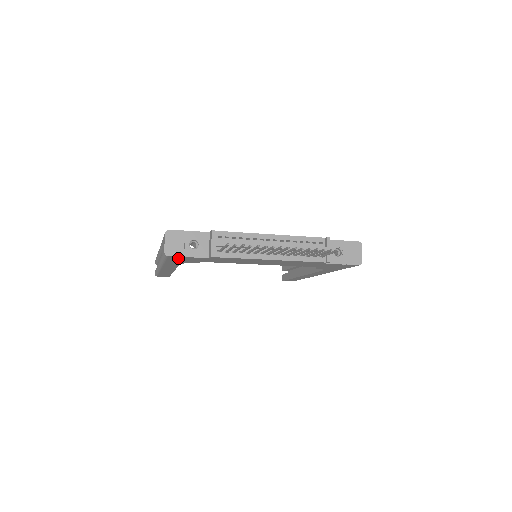
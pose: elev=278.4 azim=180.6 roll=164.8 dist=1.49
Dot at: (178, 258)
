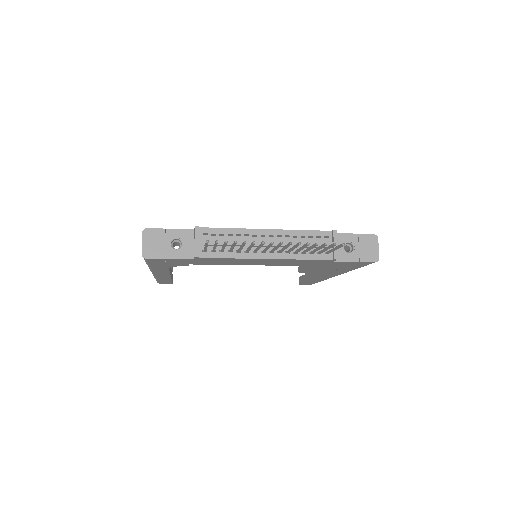
Dot at: (160, 260)
